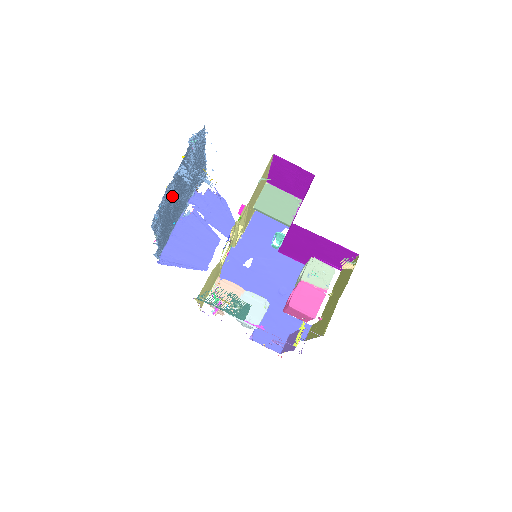
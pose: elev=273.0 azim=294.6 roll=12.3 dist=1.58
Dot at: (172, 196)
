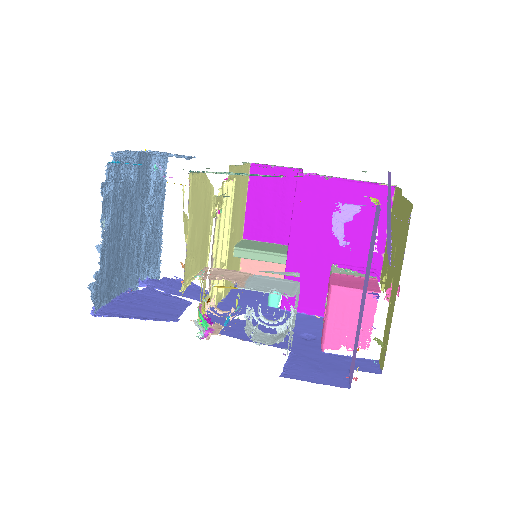
Dot at: (128, 200)
